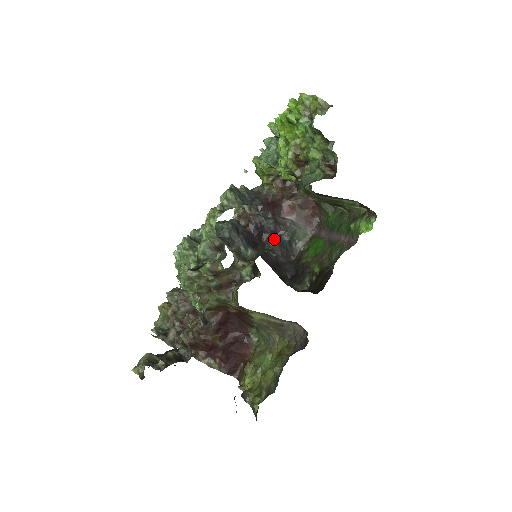
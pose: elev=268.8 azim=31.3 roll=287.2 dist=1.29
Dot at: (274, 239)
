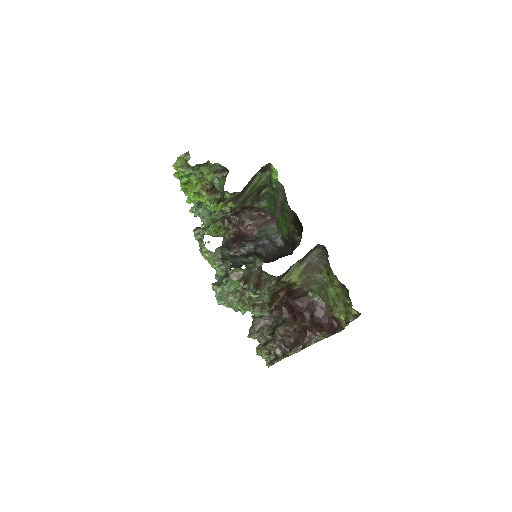
Dot at: (262, 250)
